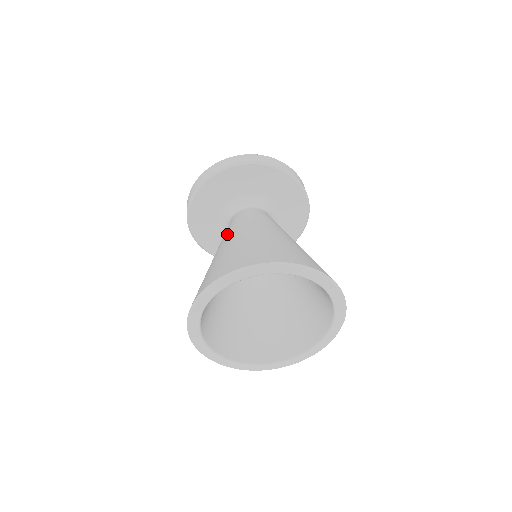
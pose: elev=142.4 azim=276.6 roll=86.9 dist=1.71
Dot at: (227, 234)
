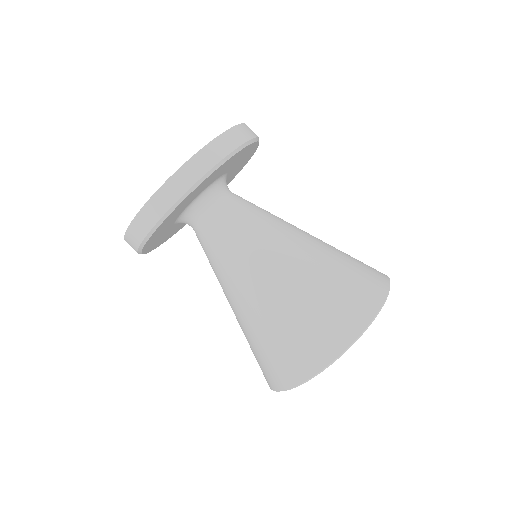
Dot at: (239, 269)
